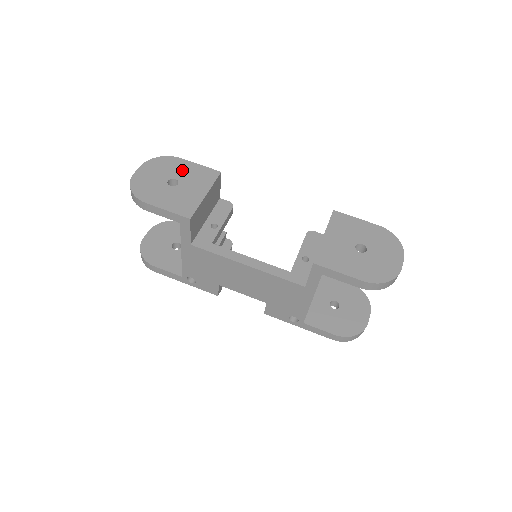
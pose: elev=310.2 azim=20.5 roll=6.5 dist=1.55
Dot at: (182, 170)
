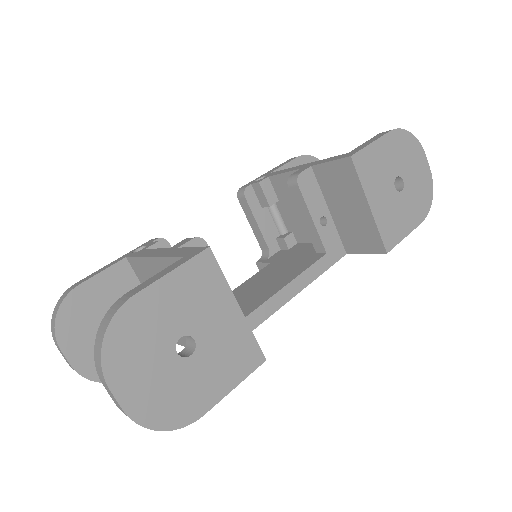
Dot at: (167, 313)
